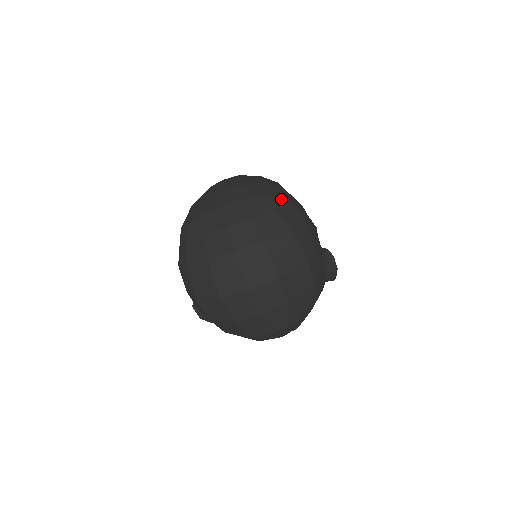
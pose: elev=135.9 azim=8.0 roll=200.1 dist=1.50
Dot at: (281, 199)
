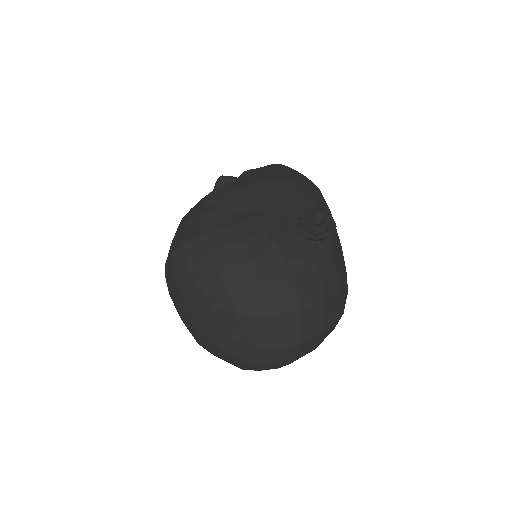
Dot at: (227, 294)
